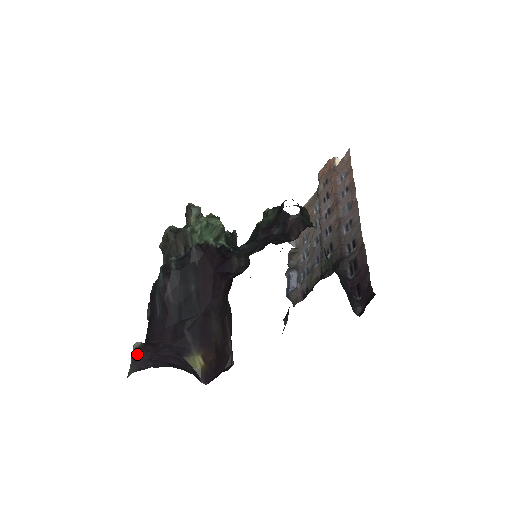
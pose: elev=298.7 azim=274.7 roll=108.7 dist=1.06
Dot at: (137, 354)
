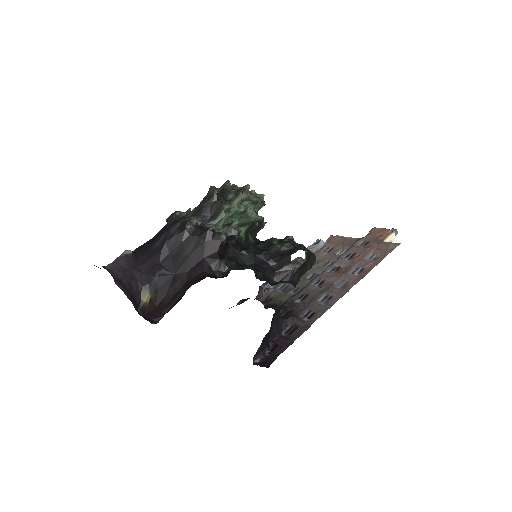
Dot at: (122, 259)
